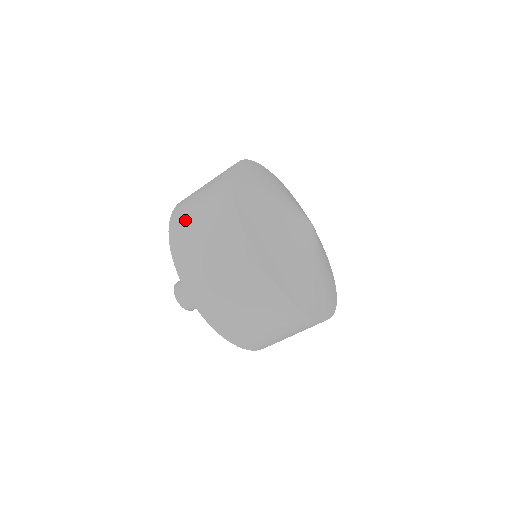
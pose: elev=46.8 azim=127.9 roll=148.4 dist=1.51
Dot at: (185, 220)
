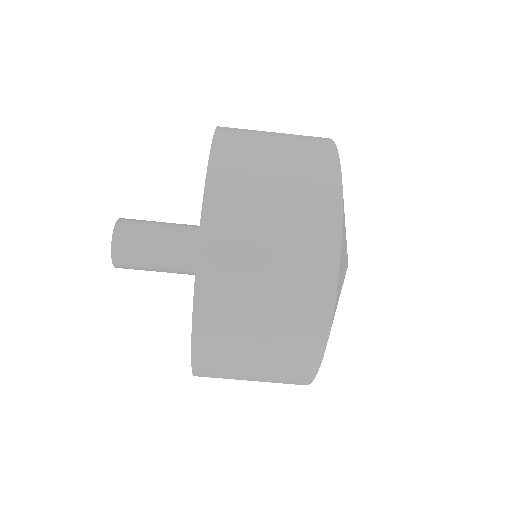
Dot at: occluded
